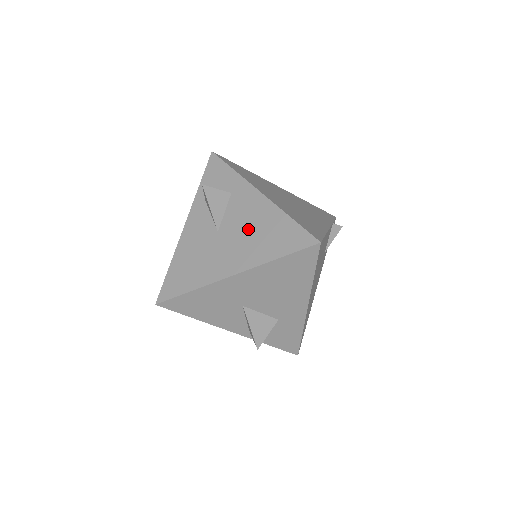
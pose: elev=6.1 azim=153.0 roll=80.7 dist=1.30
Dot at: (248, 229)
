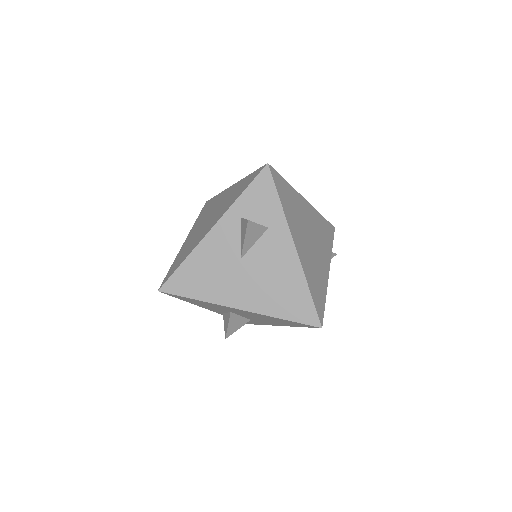
Dot at: (269, 276)
